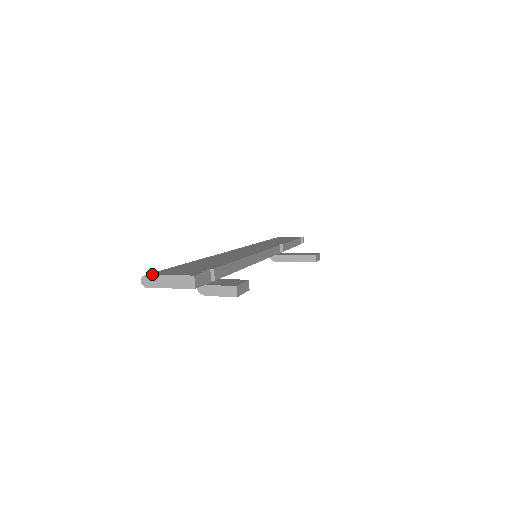
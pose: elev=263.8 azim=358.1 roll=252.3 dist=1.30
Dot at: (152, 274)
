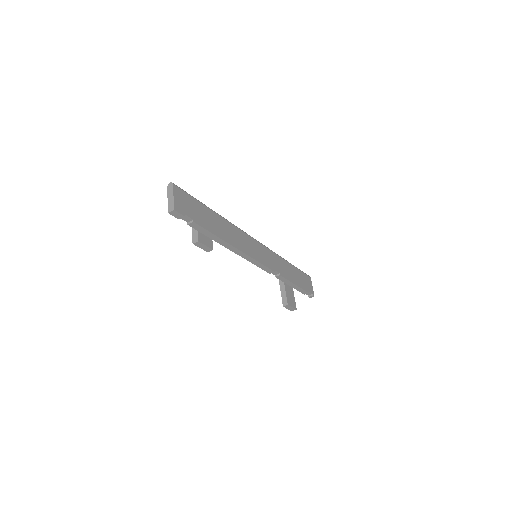
Dot at: (174, 187)
